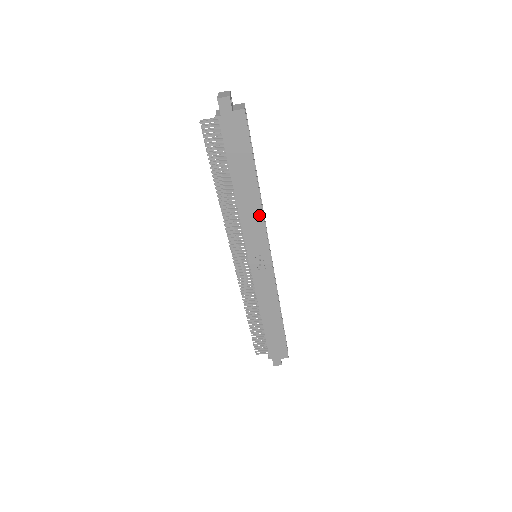
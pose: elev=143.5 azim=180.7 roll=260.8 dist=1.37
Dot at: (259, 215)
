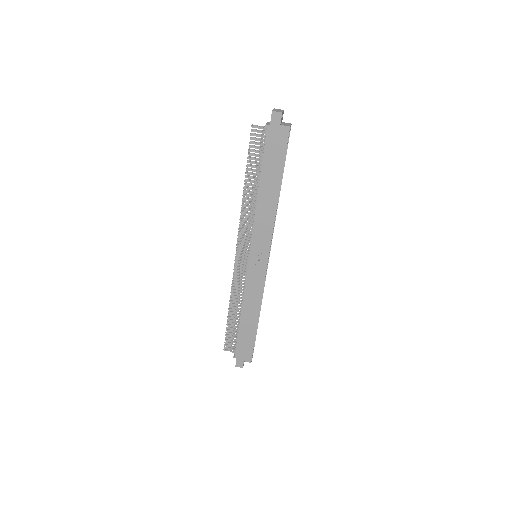
Dot at: (271, 219)
